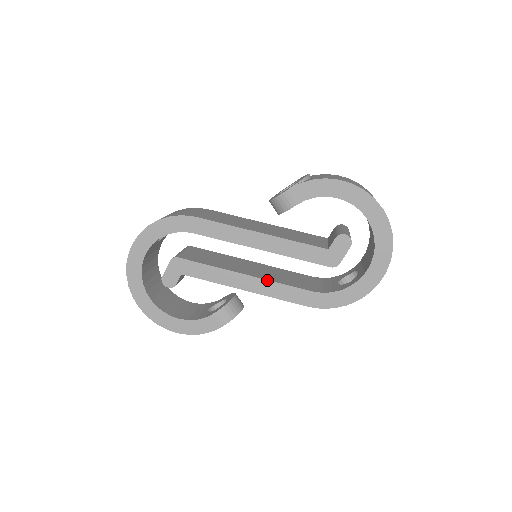
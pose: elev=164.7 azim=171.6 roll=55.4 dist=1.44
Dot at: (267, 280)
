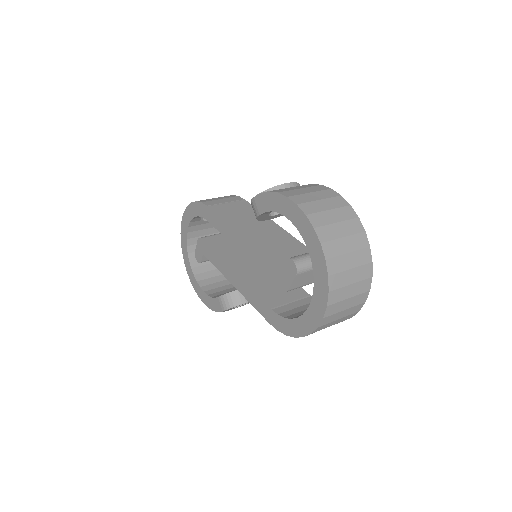
Dot at: (245, 282)
